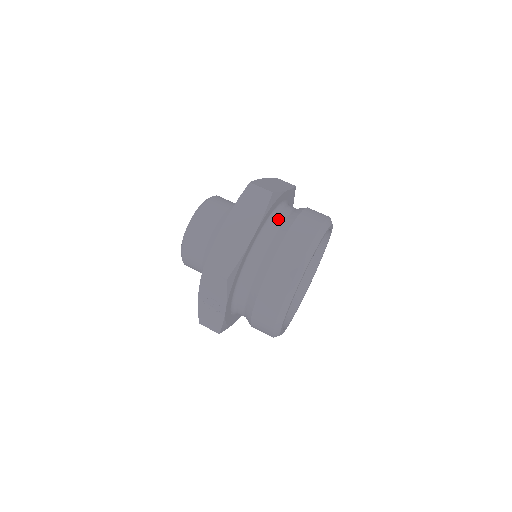
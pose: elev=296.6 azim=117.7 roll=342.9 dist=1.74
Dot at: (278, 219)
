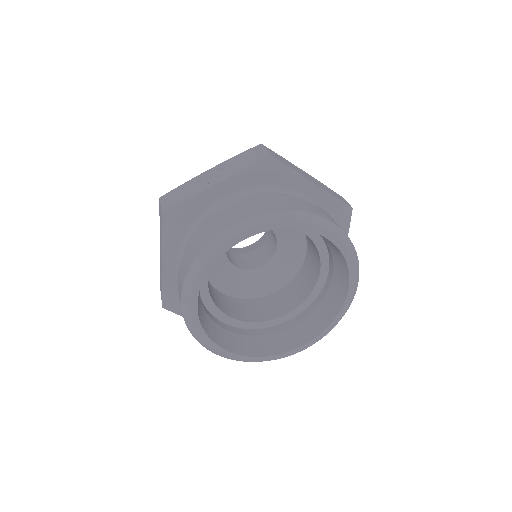
Dot at: occluded
